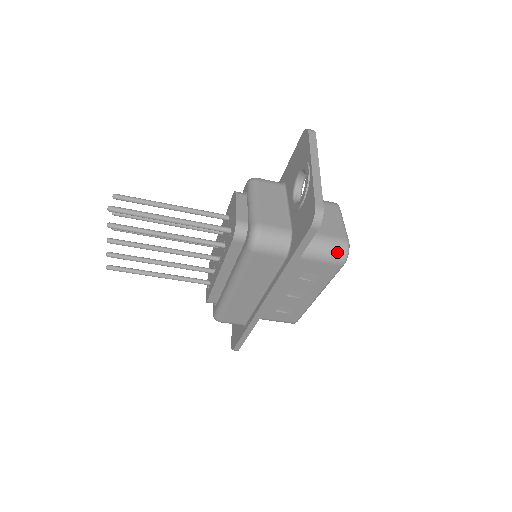
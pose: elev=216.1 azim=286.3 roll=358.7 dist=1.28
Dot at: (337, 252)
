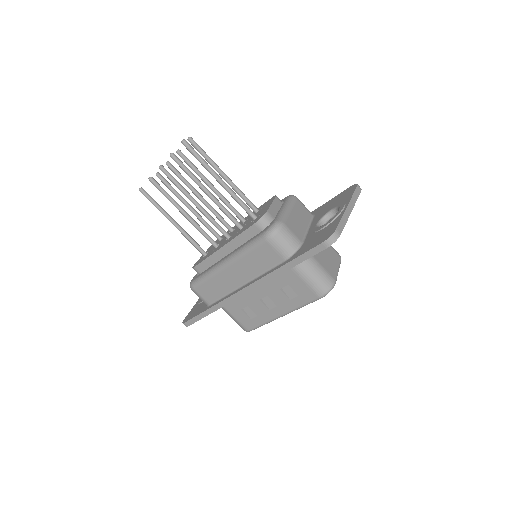
Dot at: (323, 284)
